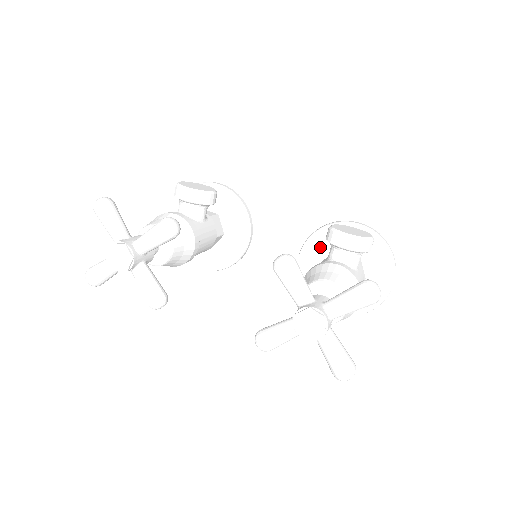
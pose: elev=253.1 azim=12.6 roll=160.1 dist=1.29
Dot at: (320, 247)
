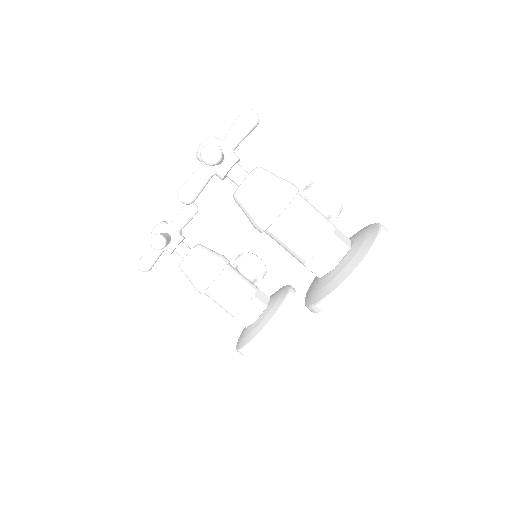
Dot at: occluded
